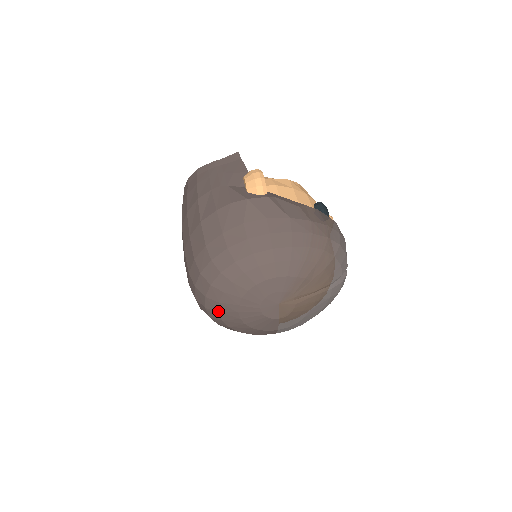
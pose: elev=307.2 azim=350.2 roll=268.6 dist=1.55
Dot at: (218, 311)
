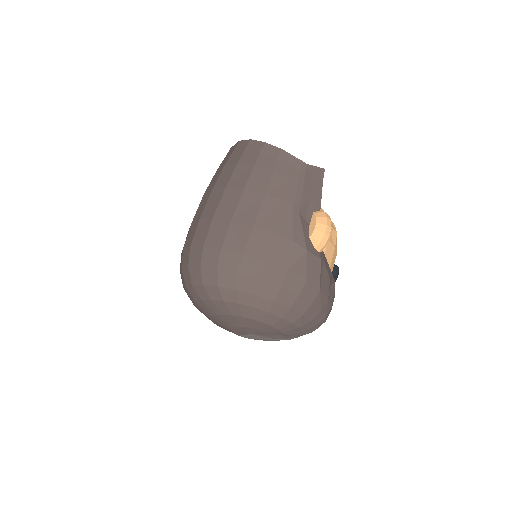
Dot at: (201, 299)
